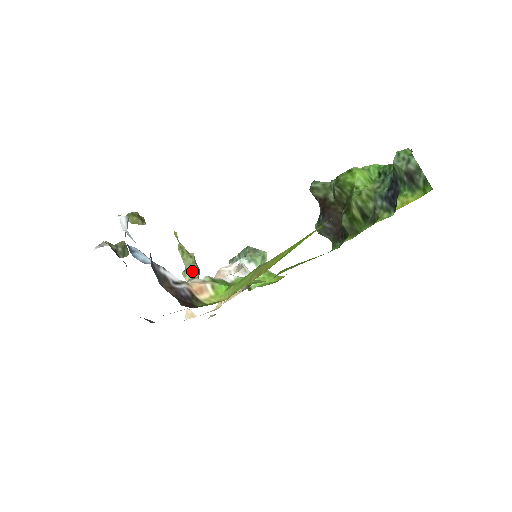
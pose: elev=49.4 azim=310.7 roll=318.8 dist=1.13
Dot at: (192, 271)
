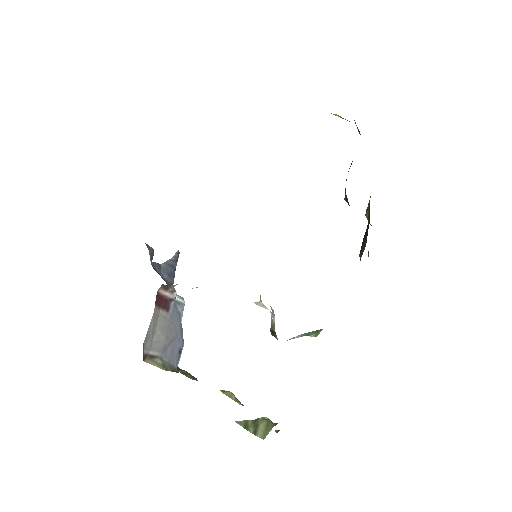
Dot at: (259, 419)
